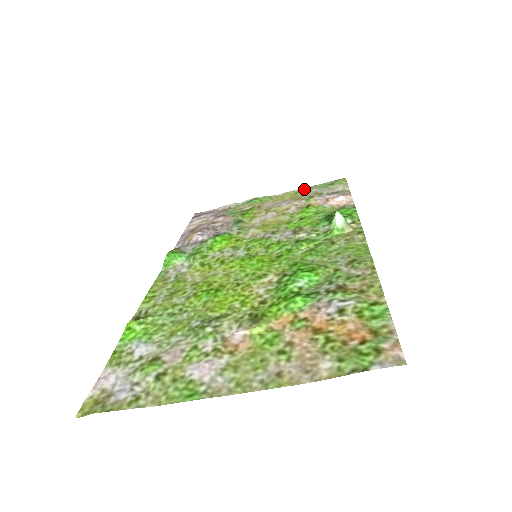
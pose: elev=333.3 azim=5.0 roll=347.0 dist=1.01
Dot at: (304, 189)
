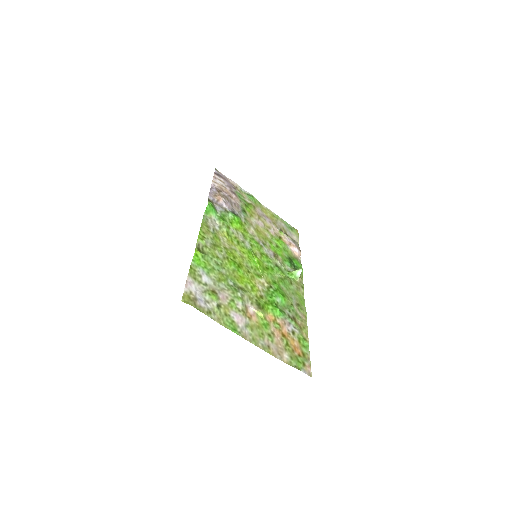
Dot at: (278, 217)
